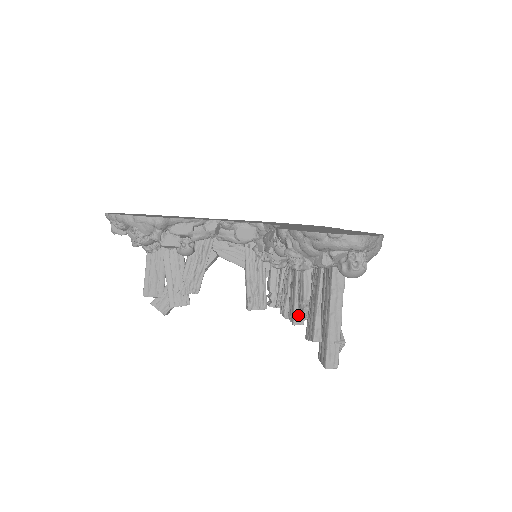
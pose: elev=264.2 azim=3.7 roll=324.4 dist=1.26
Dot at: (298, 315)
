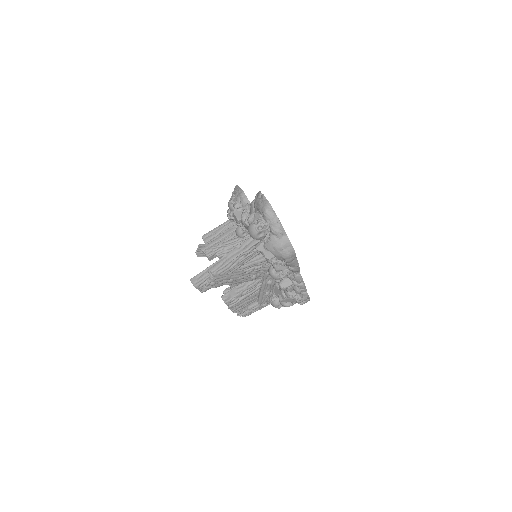
Dot at: (229, 295)
